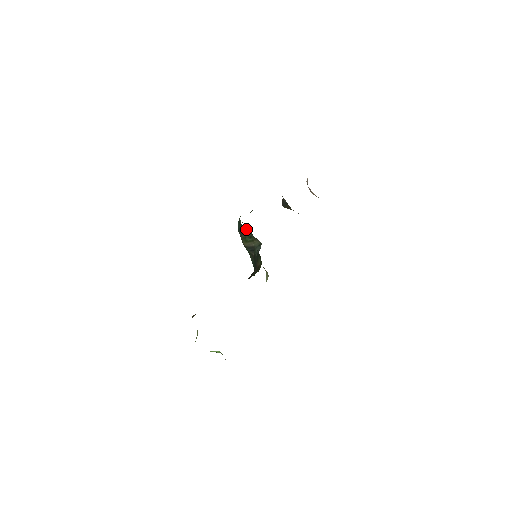
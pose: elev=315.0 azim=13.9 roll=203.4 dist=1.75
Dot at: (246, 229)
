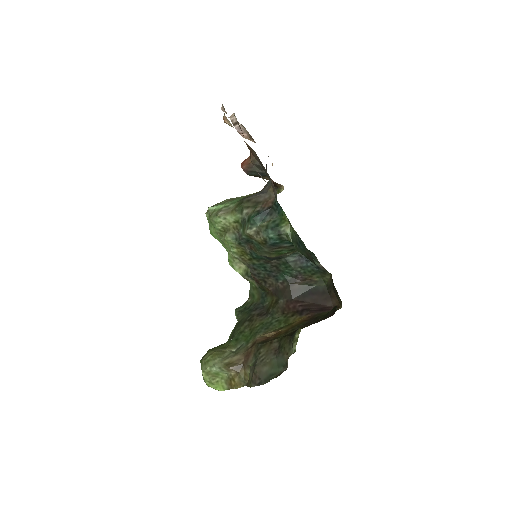
Dot at: (291, 244)
